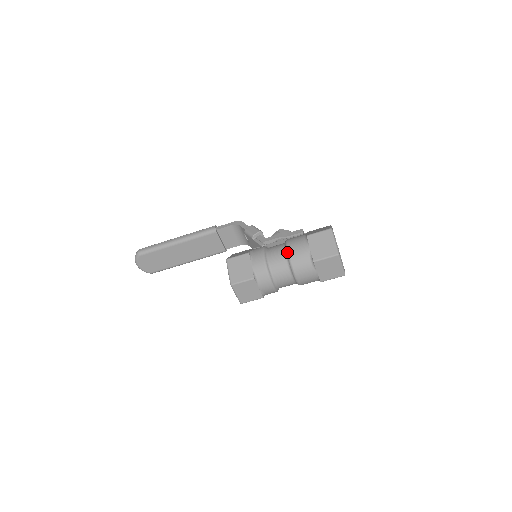
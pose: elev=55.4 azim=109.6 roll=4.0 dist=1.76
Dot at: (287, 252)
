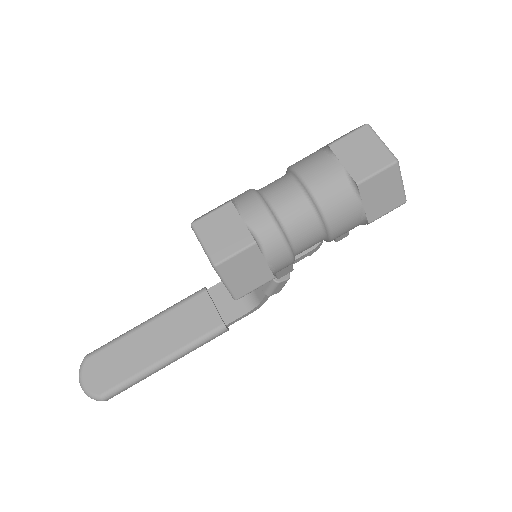
Dot at: occluded
